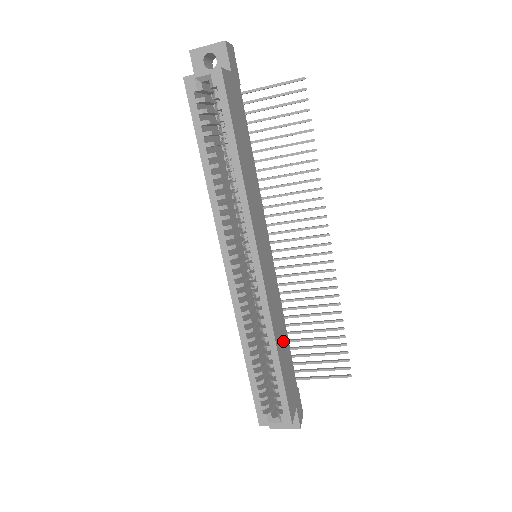
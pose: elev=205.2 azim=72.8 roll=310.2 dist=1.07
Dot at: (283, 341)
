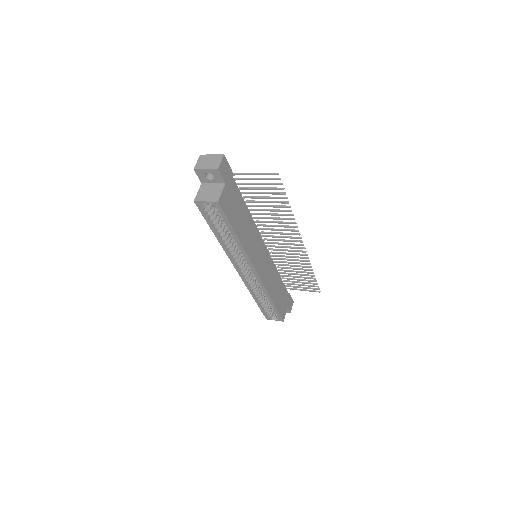
Dot at: (277, 287)
